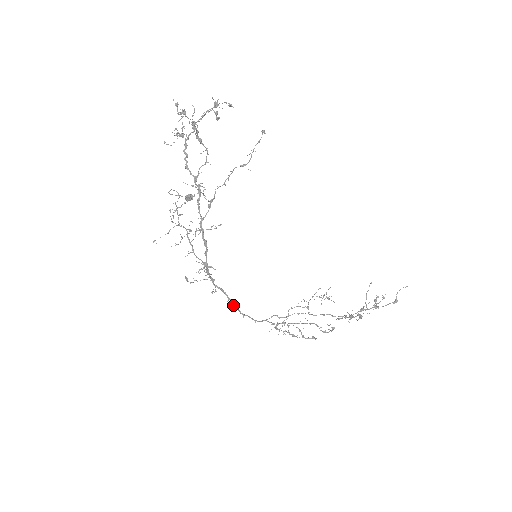
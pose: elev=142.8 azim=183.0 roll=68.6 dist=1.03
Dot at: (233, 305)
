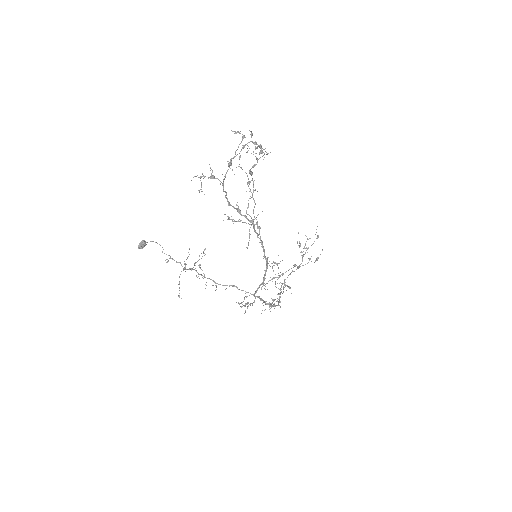
Dot at: (266, 304)
